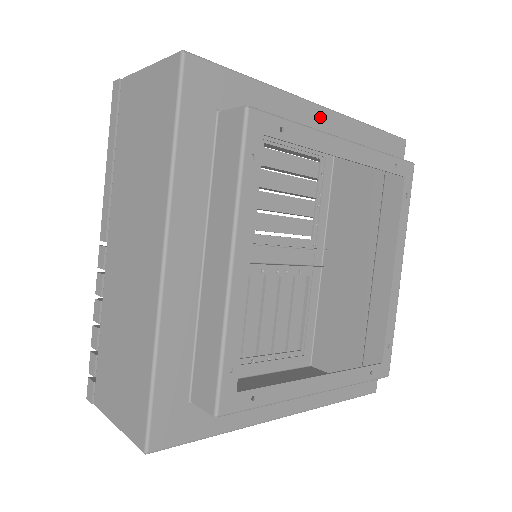
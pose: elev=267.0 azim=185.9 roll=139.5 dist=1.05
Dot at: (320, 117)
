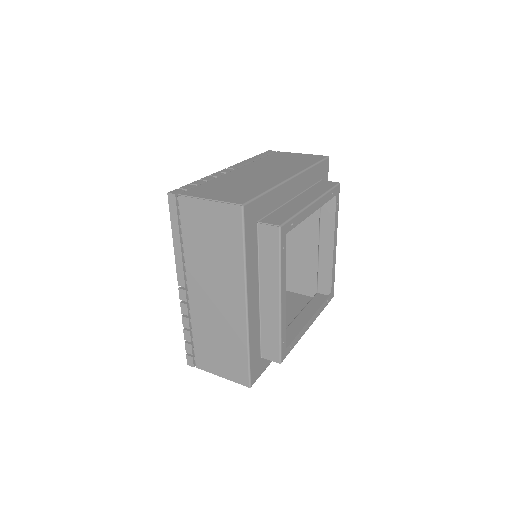
Dot at: (293, 184)
